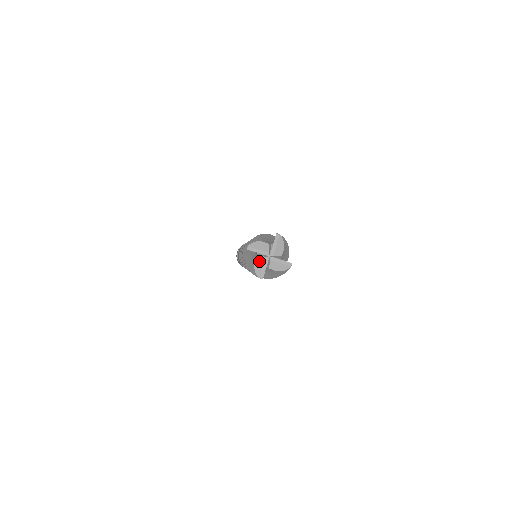
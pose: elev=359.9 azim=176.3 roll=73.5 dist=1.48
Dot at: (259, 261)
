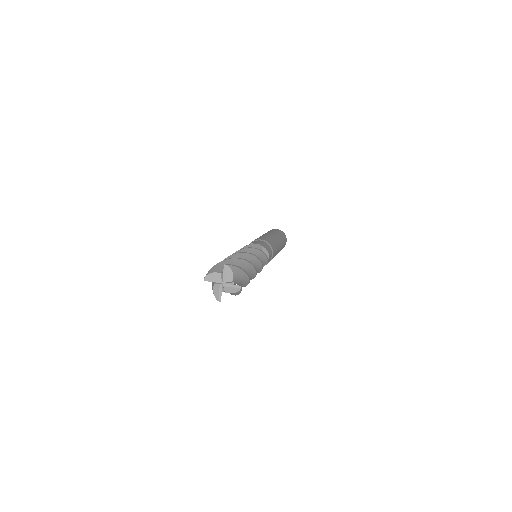
Dot at: (216, 288)
